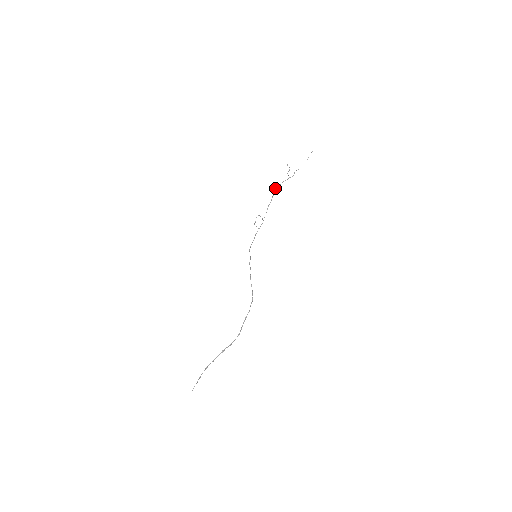
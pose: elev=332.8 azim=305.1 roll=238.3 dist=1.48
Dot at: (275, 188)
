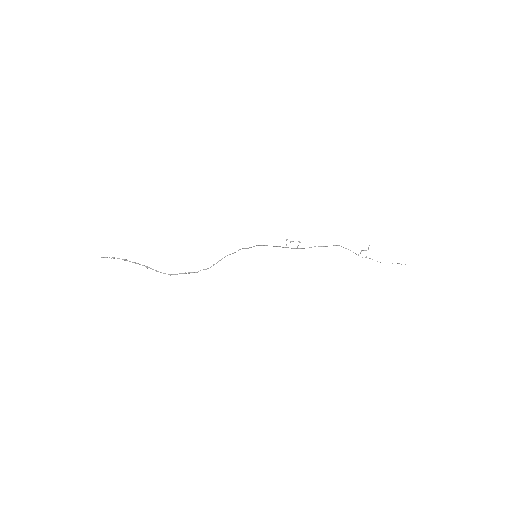
Dot at: occluded
